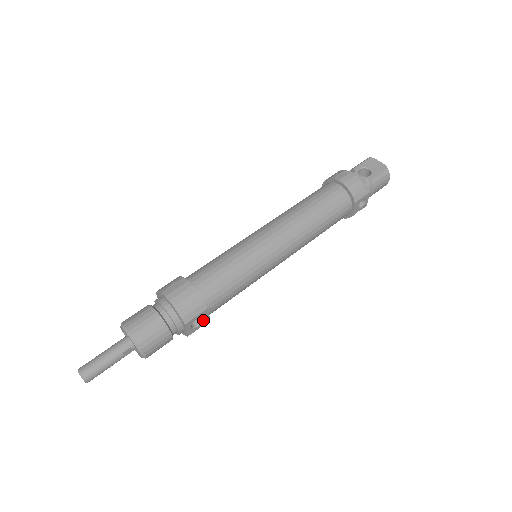
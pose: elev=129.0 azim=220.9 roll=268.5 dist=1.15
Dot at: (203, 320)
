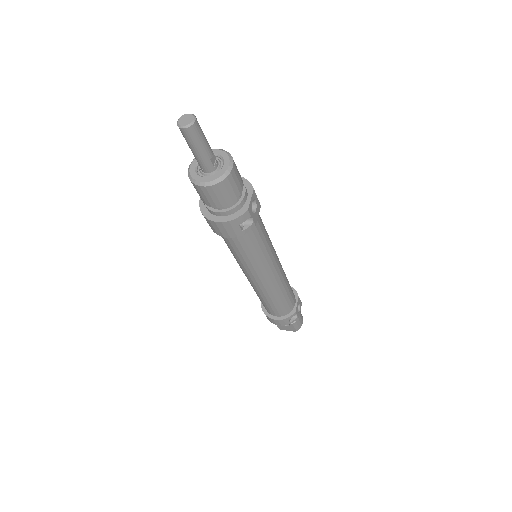
Dot at: (255, 214)
